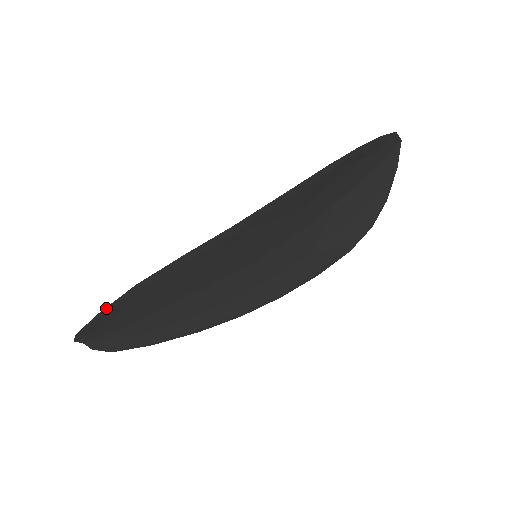
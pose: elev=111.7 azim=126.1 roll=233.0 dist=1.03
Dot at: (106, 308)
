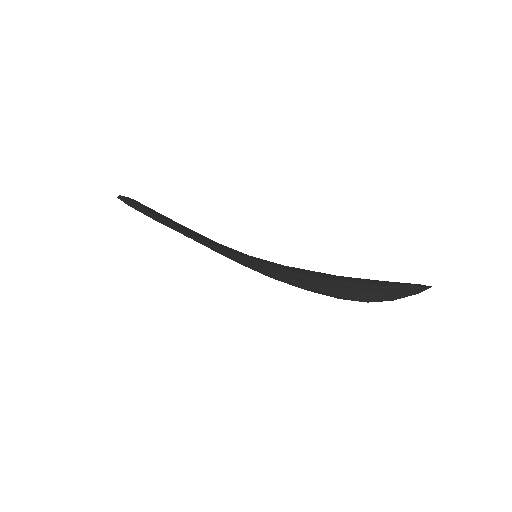
Dot at: (135, 209)
